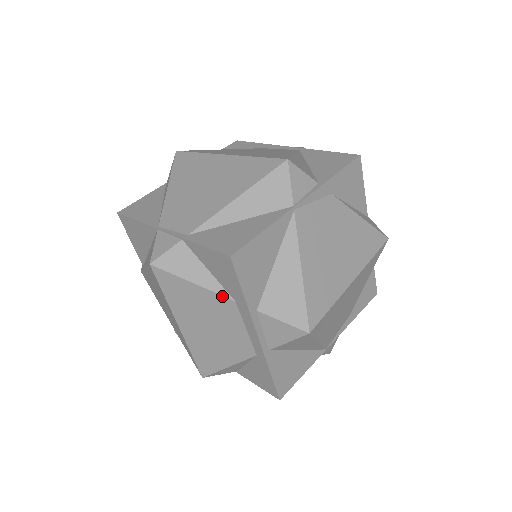
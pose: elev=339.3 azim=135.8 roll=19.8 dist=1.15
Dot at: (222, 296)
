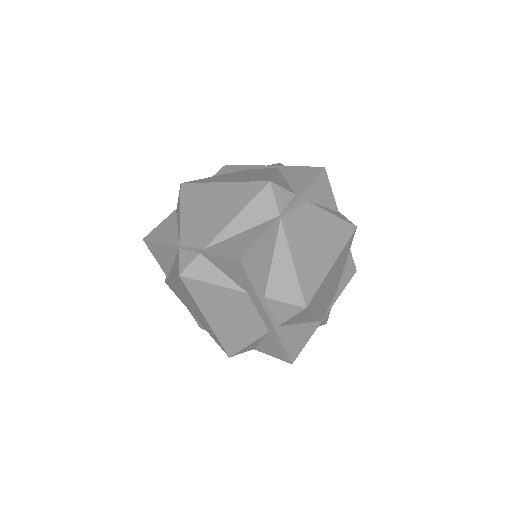
Dot at: (237, 291)
